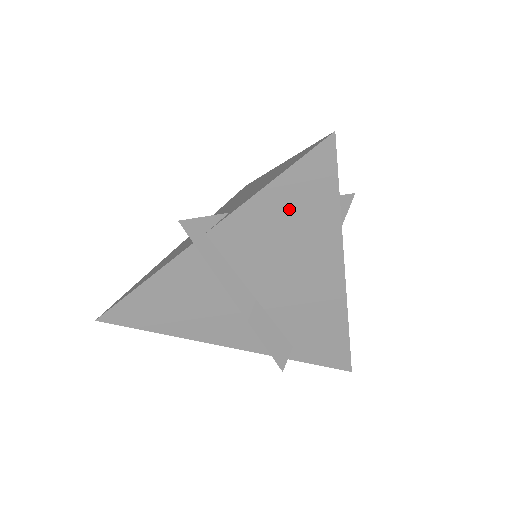
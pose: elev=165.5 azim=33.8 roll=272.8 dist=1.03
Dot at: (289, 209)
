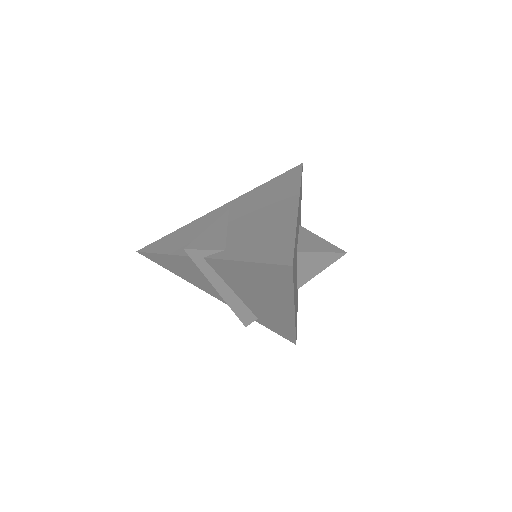
Dot at: (259, 276)
